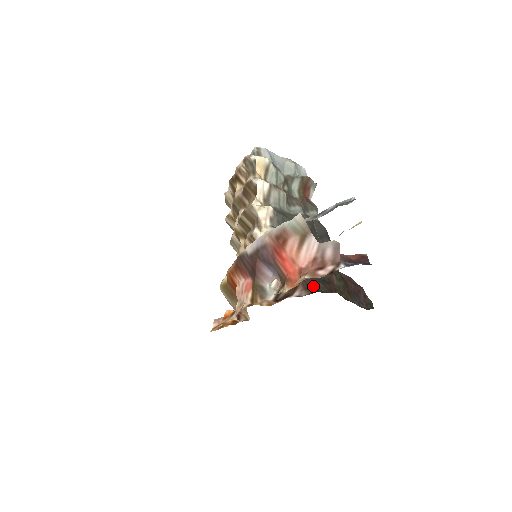
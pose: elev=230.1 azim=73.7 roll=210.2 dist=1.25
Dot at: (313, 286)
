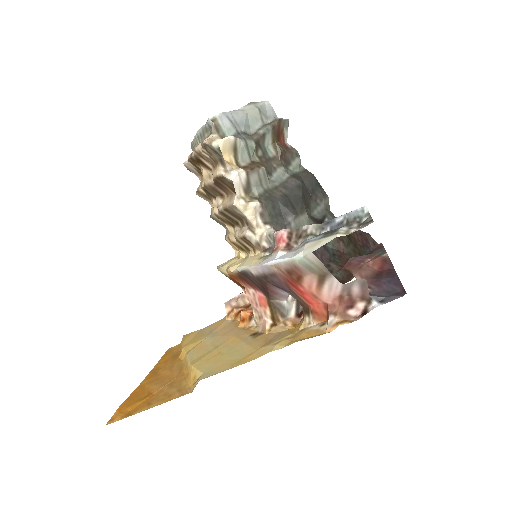
Dot at: occluded
